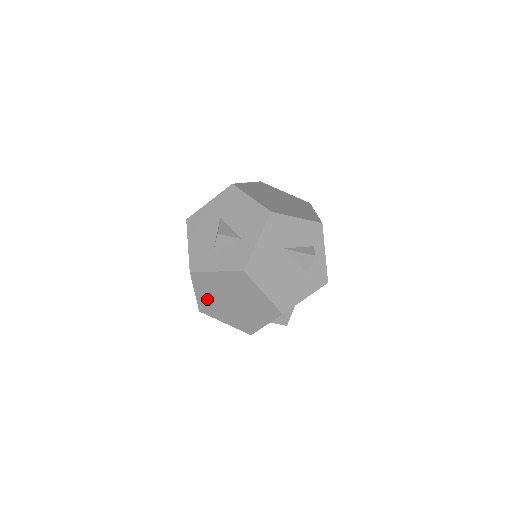
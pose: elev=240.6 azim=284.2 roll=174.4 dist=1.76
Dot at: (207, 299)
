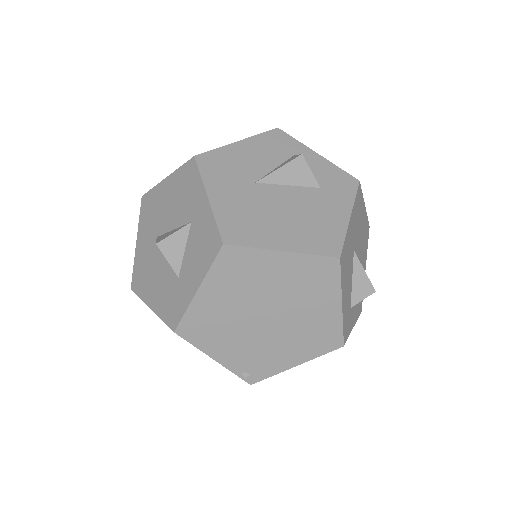
Dot at: (237, 352)
